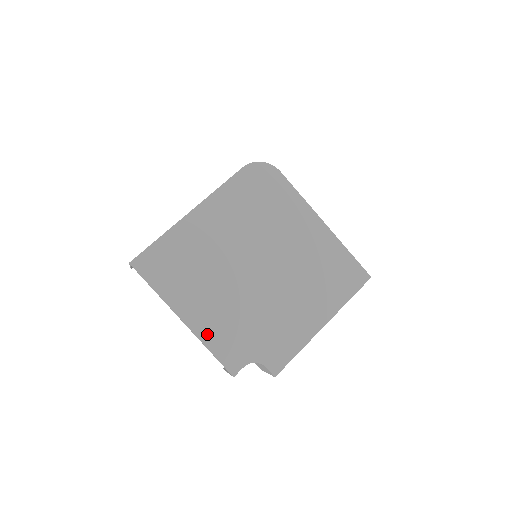
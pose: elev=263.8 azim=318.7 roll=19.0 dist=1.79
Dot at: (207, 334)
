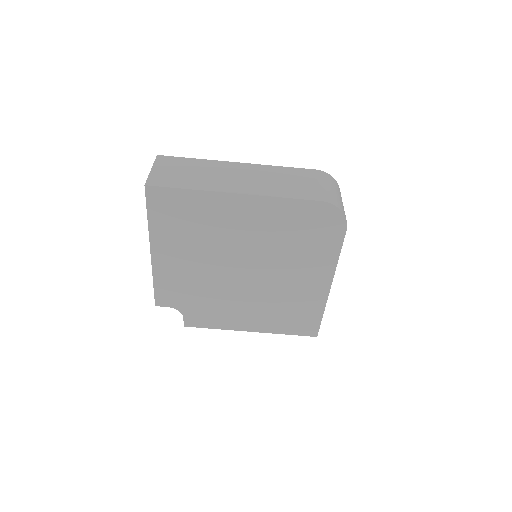
Dot at: (161, 273)
